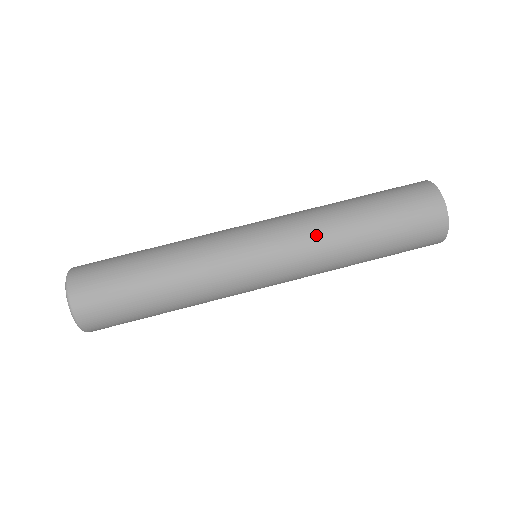
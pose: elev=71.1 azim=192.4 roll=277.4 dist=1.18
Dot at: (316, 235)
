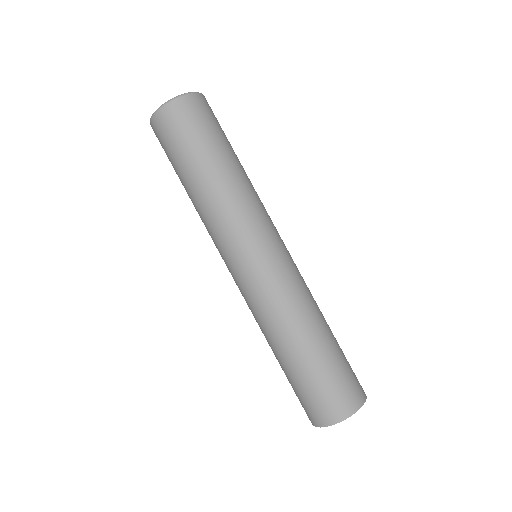
Dot at: (276, 310)
